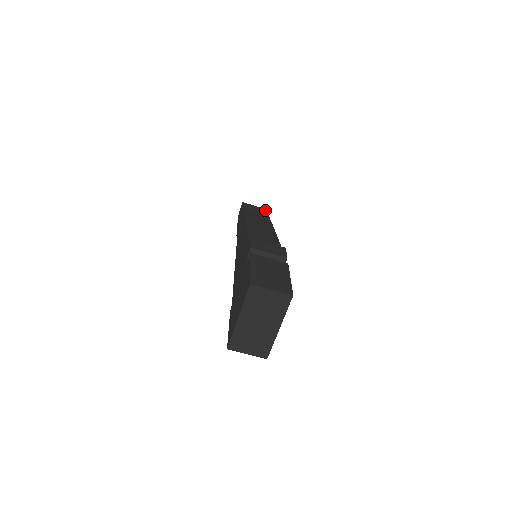
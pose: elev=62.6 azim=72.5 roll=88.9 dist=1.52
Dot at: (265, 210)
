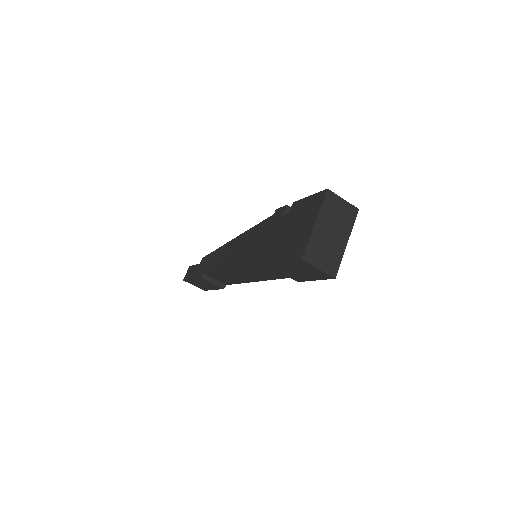
Dot at: occluded
